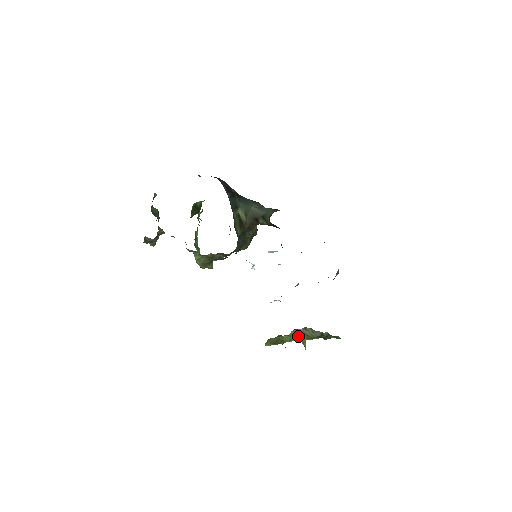
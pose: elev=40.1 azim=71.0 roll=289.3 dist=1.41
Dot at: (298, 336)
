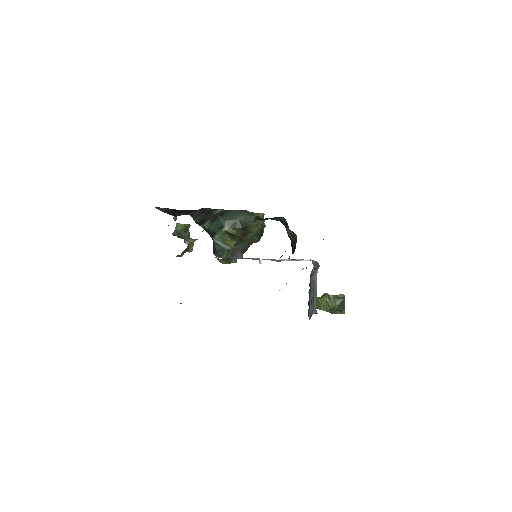
Dot at: (322, 305)
